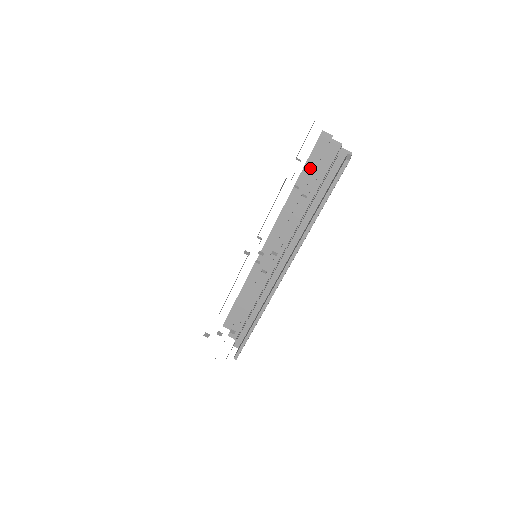
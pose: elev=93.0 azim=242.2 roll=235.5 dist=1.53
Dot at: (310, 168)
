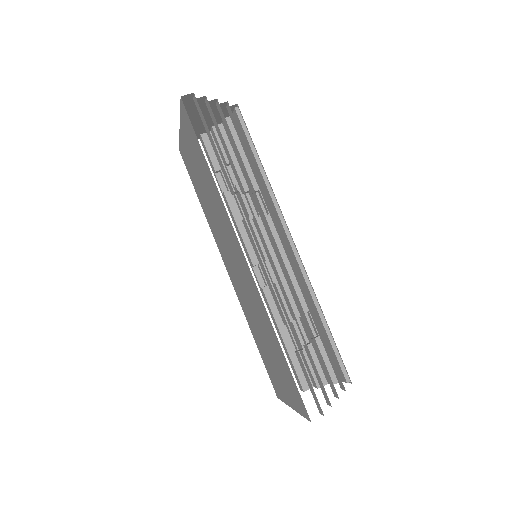
Dot at: (220, 167)
